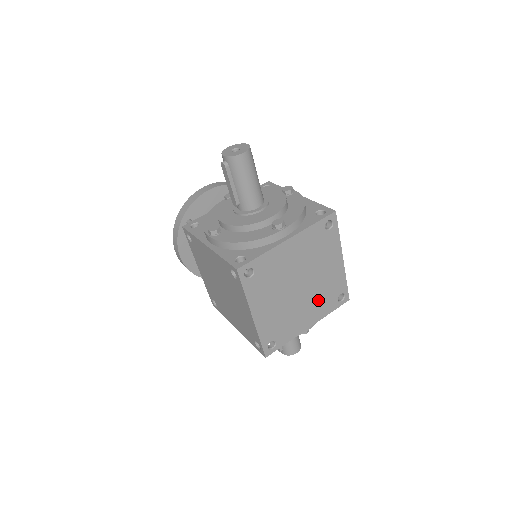
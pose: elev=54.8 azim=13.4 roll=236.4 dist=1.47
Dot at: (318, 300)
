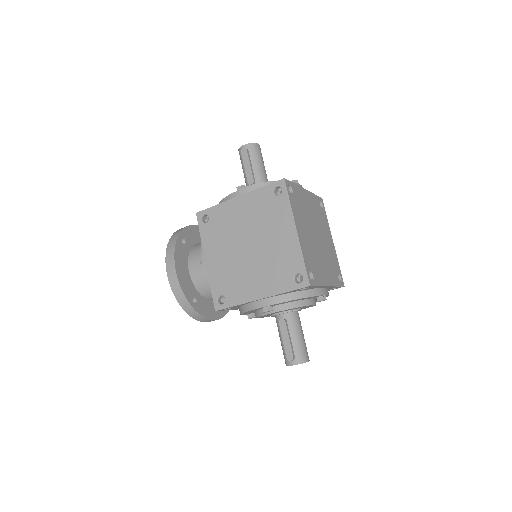
Dot at: (328, 264)
